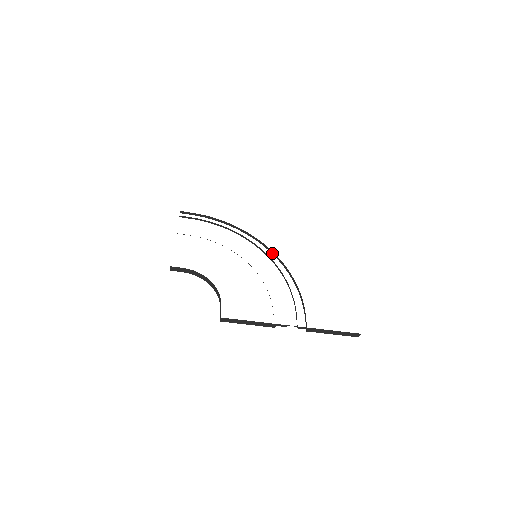
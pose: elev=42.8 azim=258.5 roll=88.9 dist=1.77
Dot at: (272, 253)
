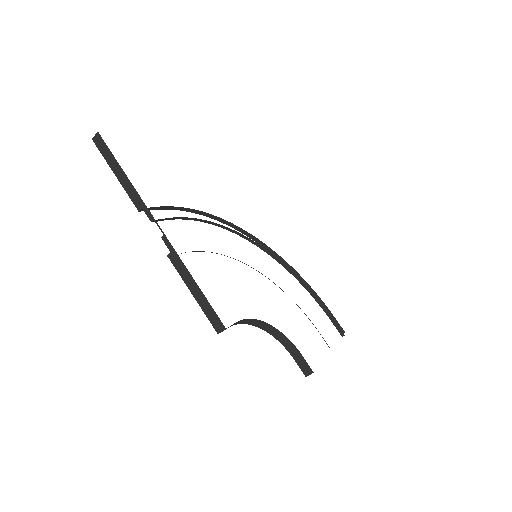
Dot at: (260, 244)
